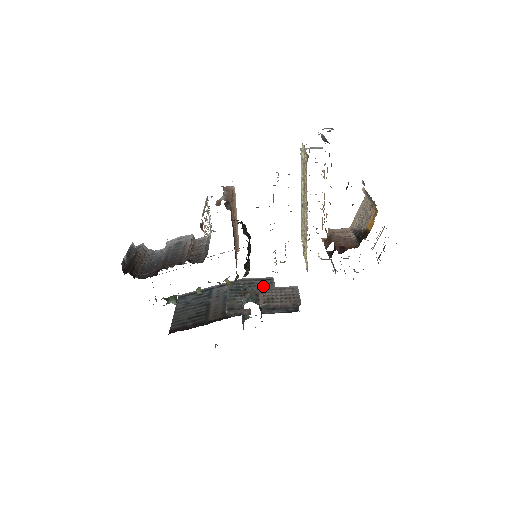
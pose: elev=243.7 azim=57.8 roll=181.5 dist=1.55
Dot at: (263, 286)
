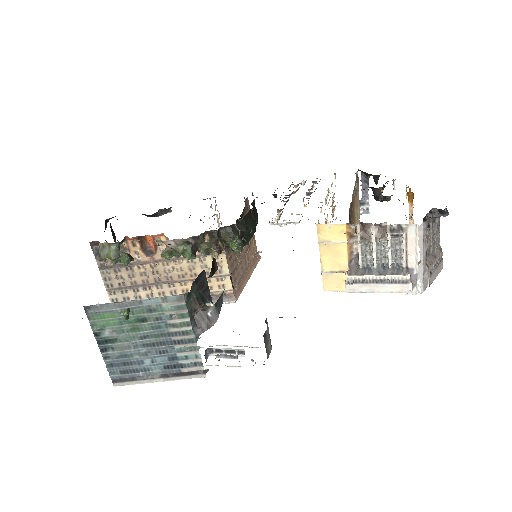
Dot at: occluded
